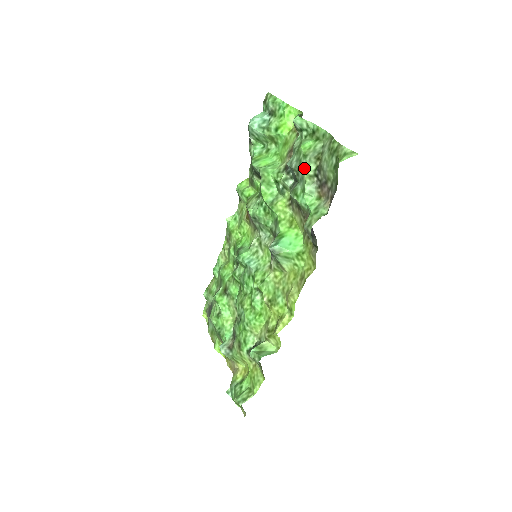
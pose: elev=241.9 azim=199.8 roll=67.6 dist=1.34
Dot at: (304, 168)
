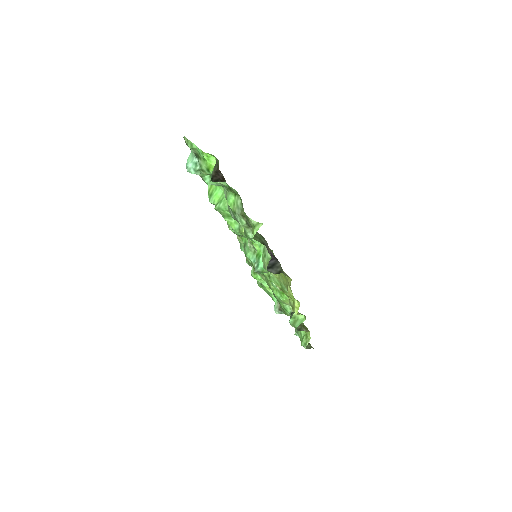
Dot at: (239, 222)
